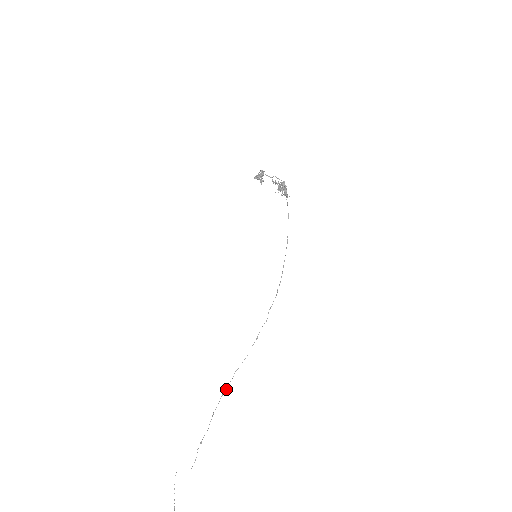
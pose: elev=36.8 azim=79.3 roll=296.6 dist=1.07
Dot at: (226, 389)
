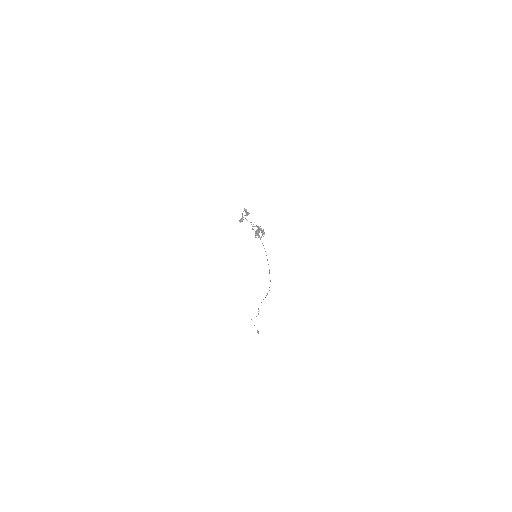
Dot at: occluded
